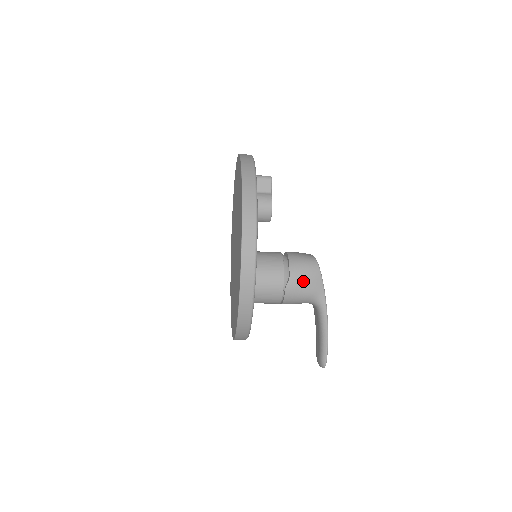
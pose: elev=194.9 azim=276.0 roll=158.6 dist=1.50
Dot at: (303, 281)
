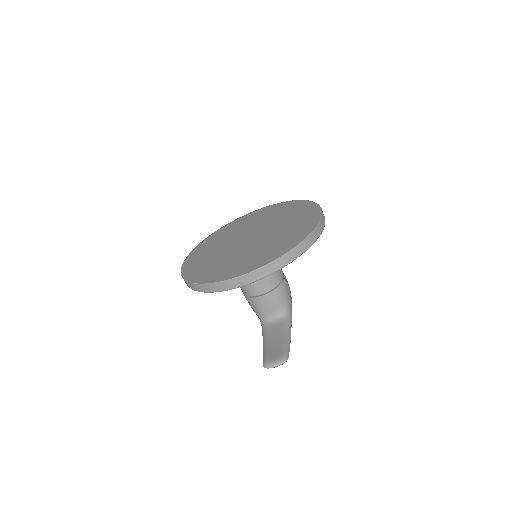
Dot at: (289, 288)
